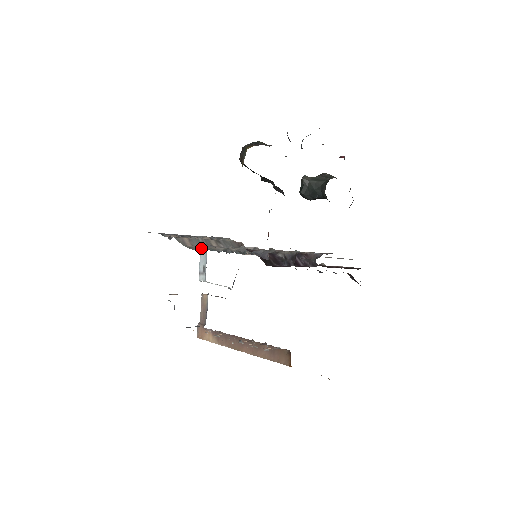
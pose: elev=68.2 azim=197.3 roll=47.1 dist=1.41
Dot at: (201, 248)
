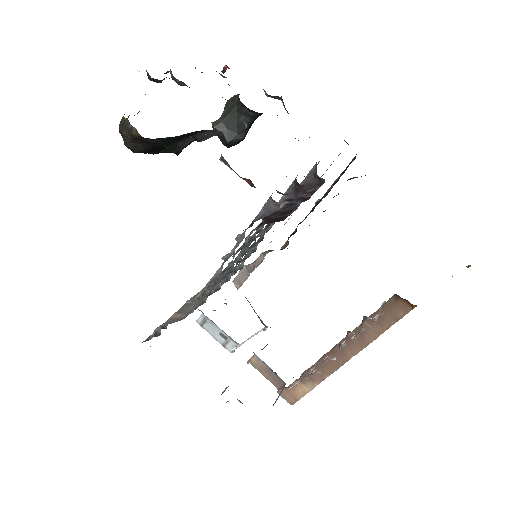
Dot at: (198, 299)
